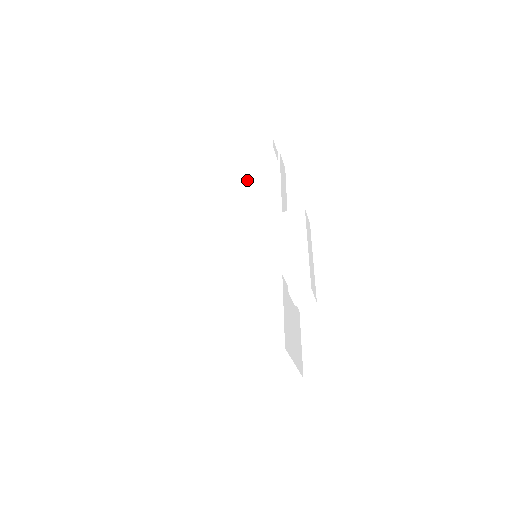
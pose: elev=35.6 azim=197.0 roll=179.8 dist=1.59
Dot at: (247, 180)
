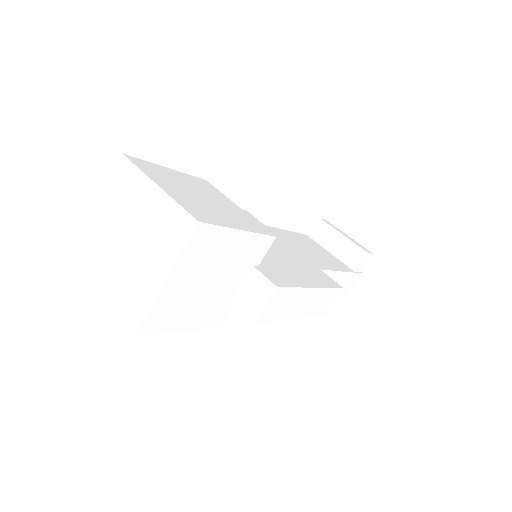
Dot at: (317, 247)
